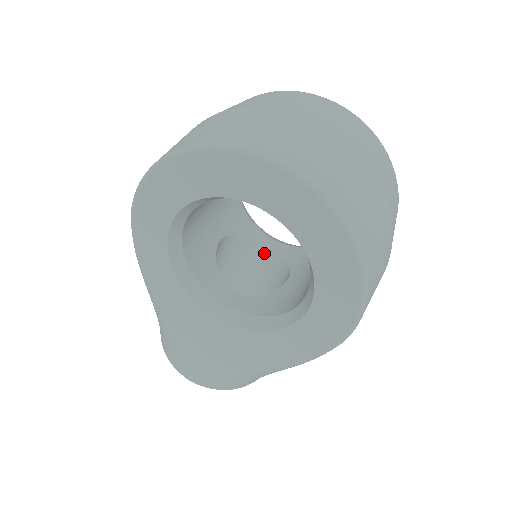
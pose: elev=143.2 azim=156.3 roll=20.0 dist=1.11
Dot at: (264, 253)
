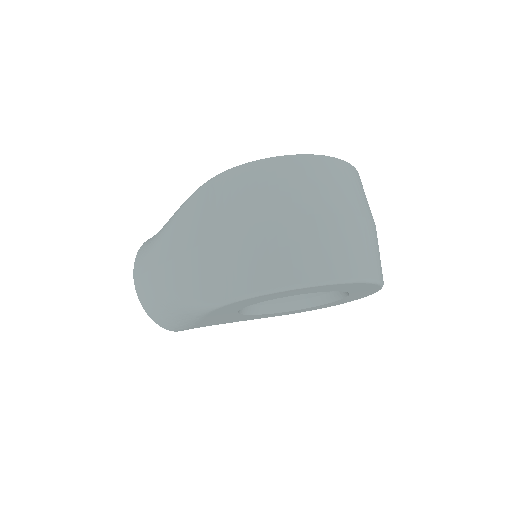
Dot at: occluded
